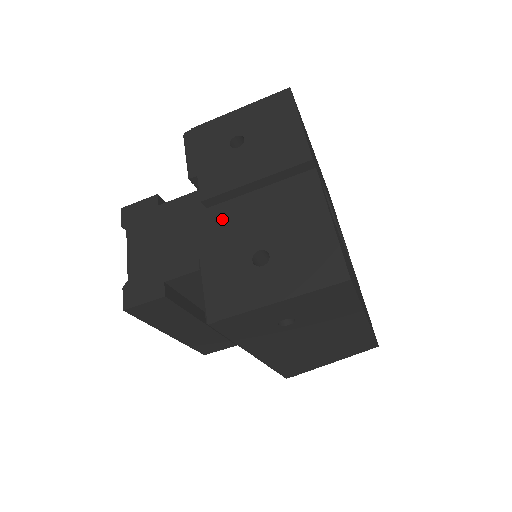
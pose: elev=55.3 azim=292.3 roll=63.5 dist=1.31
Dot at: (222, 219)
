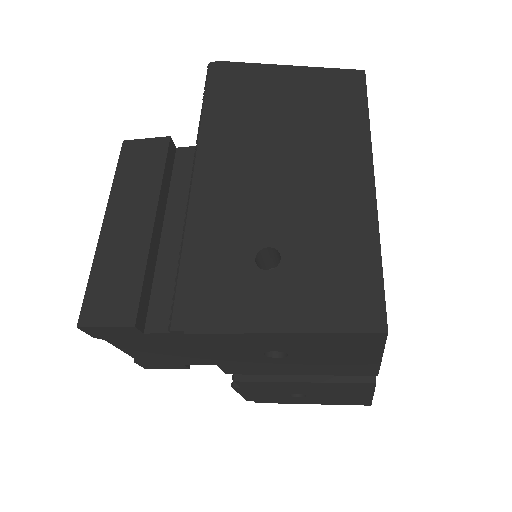
Dot at: (257, 383)
